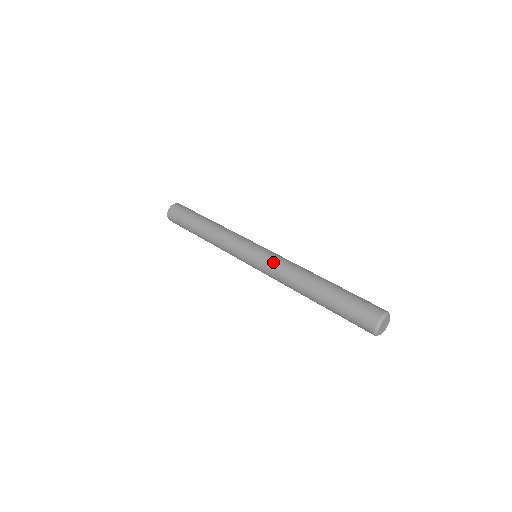
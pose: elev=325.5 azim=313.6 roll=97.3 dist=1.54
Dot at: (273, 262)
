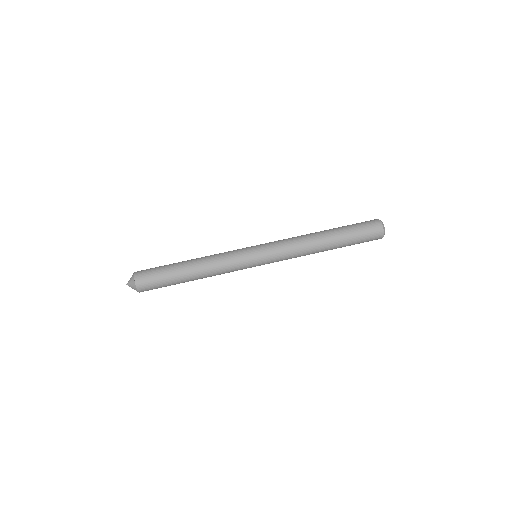
Dot at: (283, 250)
